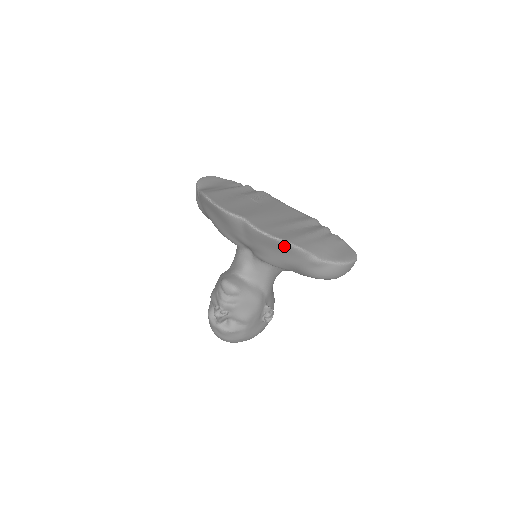
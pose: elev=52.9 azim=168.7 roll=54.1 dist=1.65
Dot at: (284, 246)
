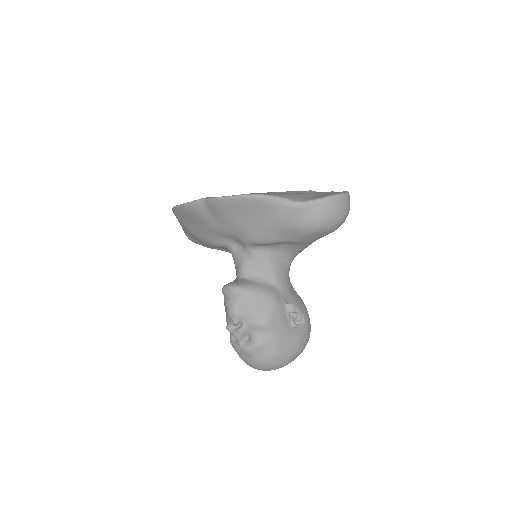
Dot at: (249, 201)
